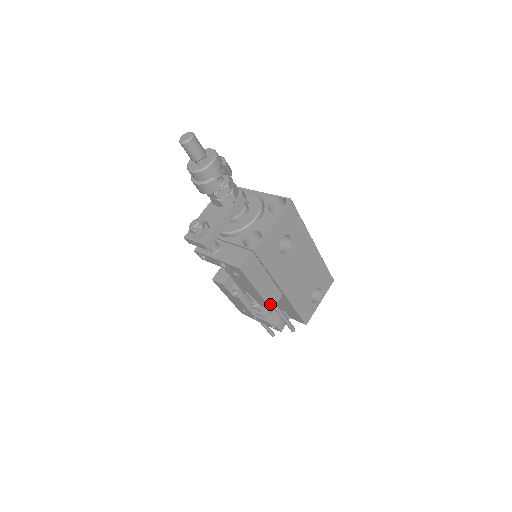
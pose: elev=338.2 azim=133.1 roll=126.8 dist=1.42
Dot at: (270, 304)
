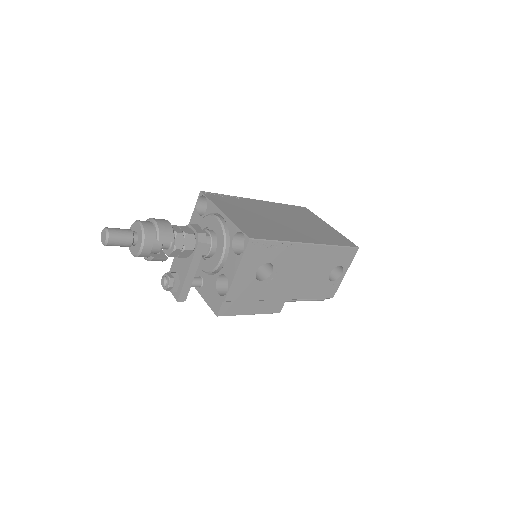
Dot at: (274, 311)
